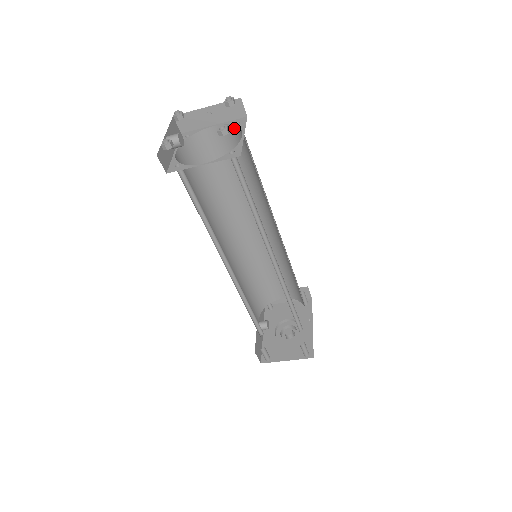
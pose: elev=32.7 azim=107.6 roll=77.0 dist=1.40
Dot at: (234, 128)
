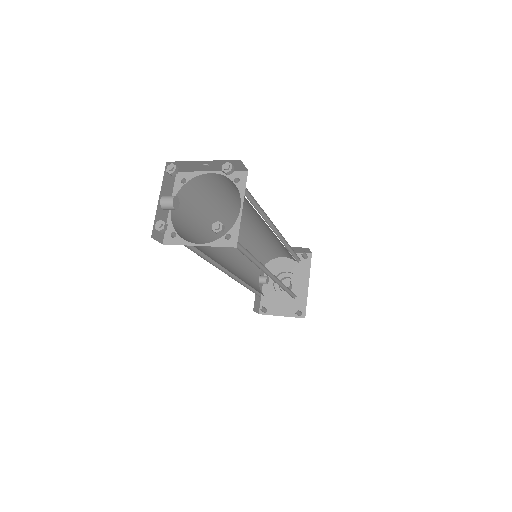
Dot at: (233, 183)
